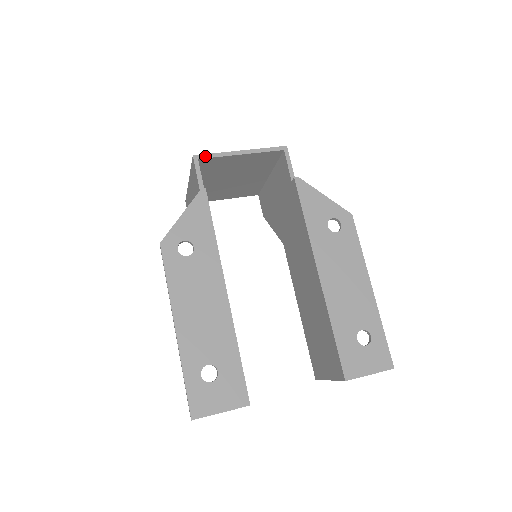
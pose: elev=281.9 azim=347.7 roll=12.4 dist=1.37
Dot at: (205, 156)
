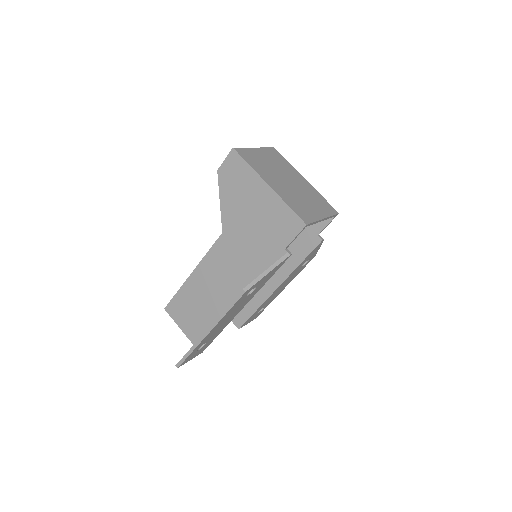
Dot at: (310, 224)
